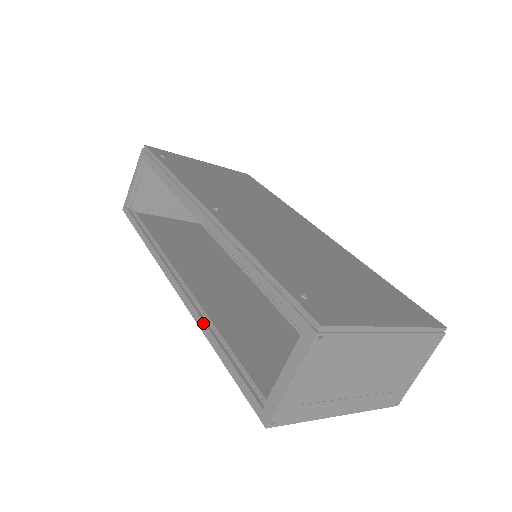
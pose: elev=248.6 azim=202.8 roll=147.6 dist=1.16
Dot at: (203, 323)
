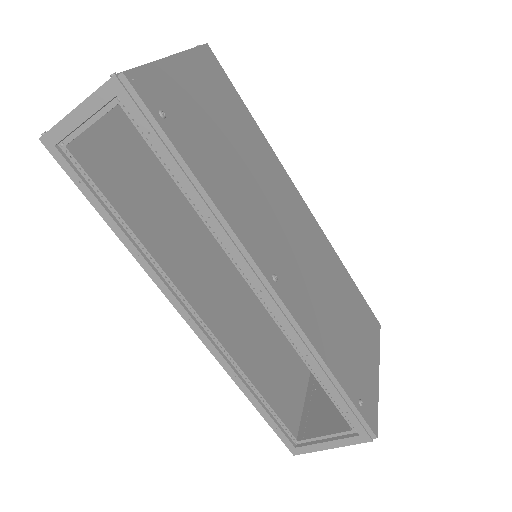
Dot at: (235, 375)
